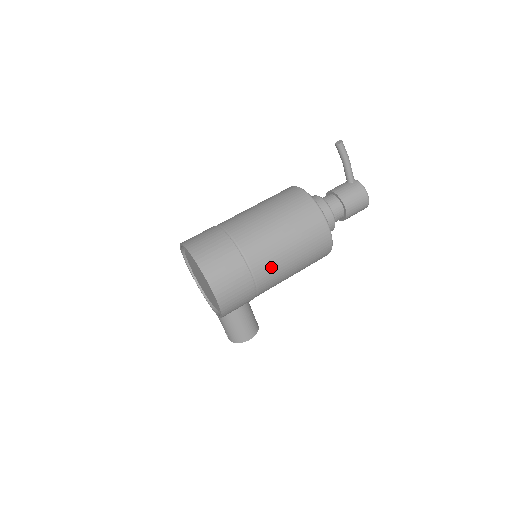
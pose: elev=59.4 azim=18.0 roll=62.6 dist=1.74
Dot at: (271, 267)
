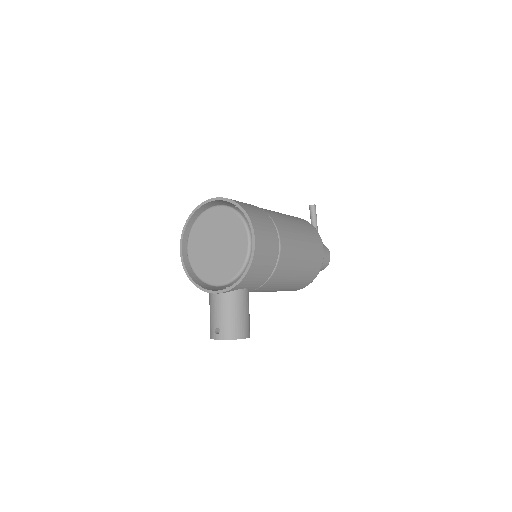
Dot at: (291, 248)
